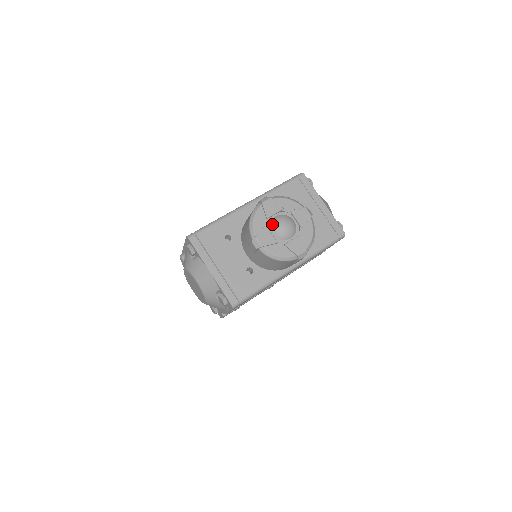
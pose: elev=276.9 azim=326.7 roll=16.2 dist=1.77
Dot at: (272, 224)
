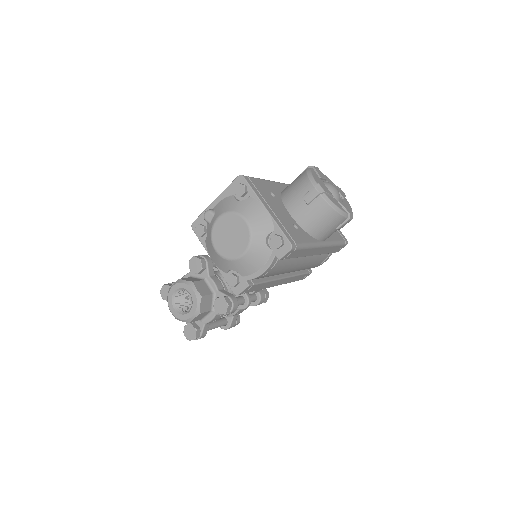
Dot at: (325, 183)
